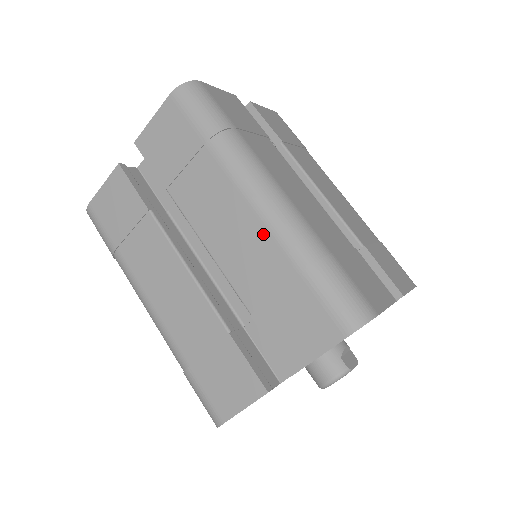
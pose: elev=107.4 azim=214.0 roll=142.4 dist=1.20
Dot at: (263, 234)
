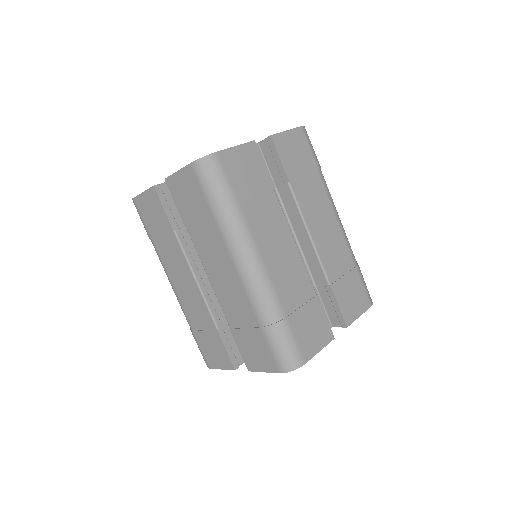
Dot at: (242, 293)
